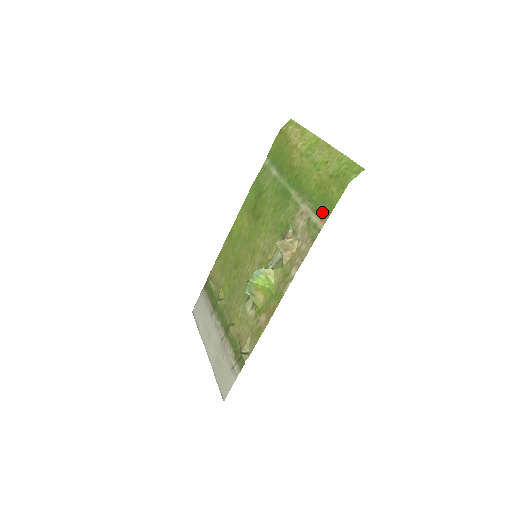
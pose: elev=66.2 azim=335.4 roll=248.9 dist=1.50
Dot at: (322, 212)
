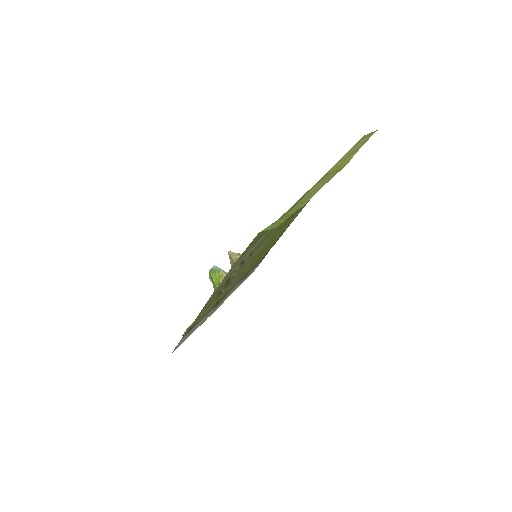
Dot at: (249, 248)
